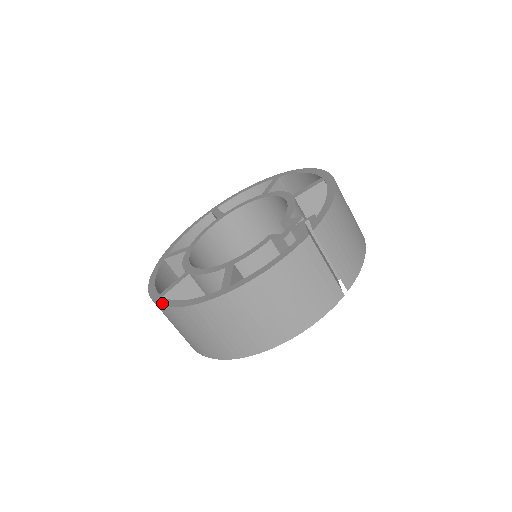
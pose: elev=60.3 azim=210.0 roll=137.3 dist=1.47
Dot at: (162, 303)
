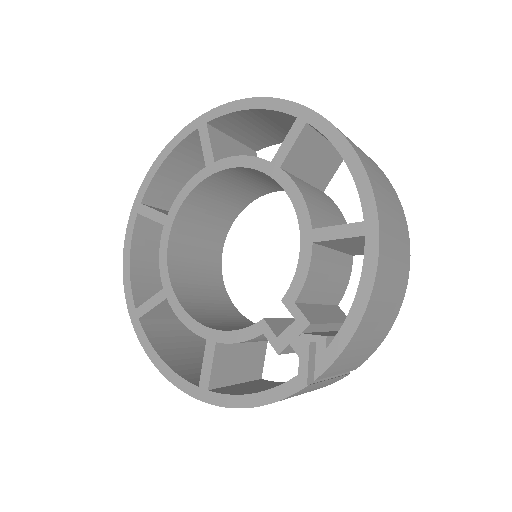
Dot at: (139, 336)
